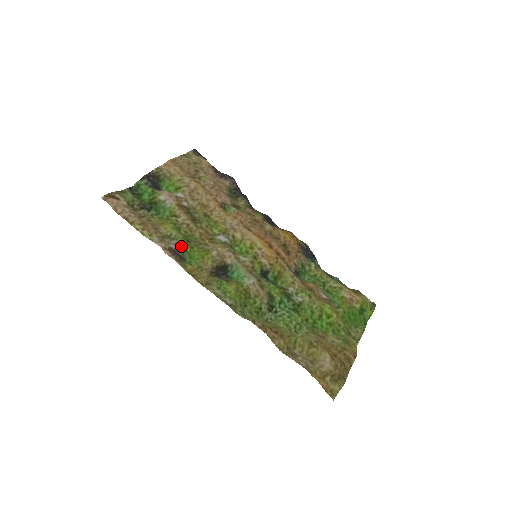
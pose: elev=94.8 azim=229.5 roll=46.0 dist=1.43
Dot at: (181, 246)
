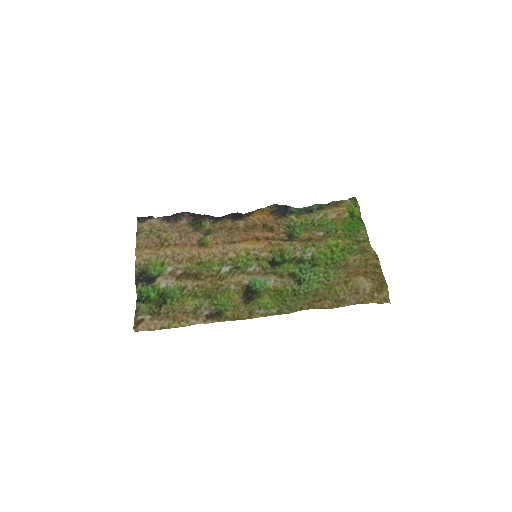
Dot at: (210, 306)
